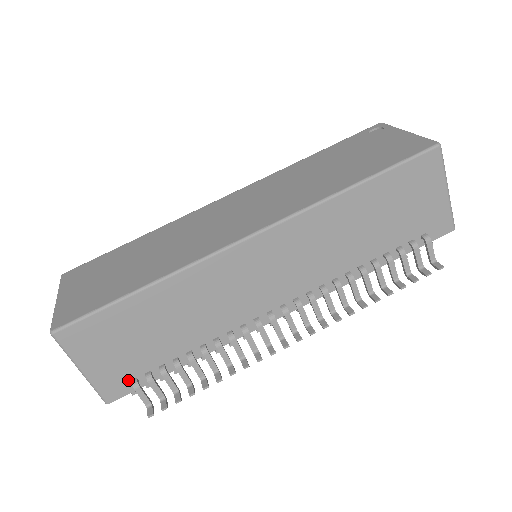
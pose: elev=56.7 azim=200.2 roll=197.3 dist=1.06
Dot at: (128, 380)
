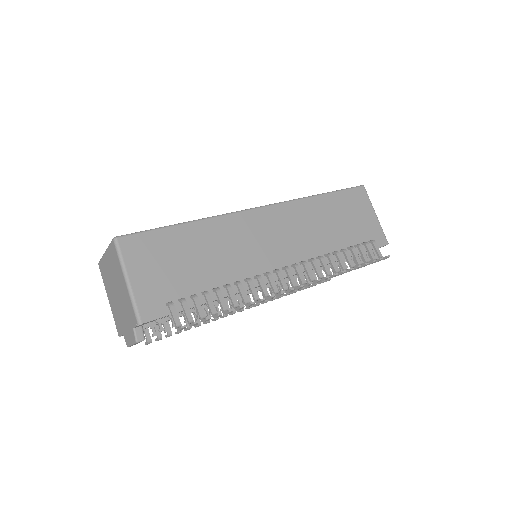
Dot at: (163, 302)
